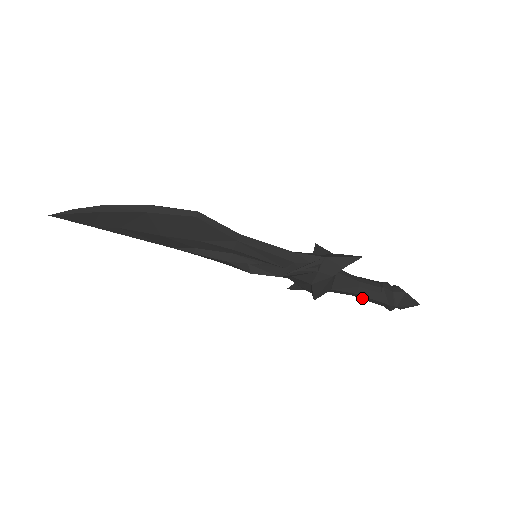
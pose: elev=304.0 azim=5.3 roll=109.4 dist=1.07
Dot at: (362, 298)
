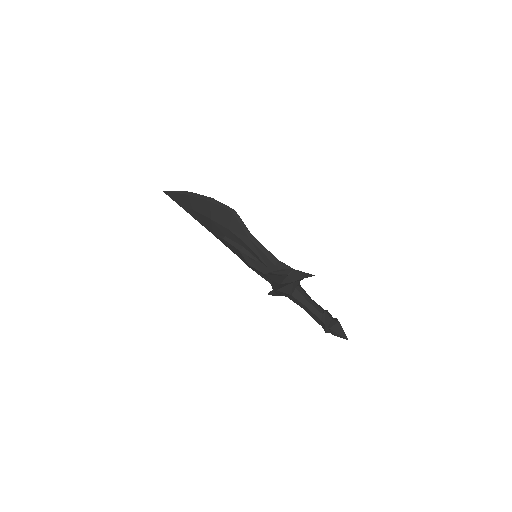
Dot at: (310, 314)
